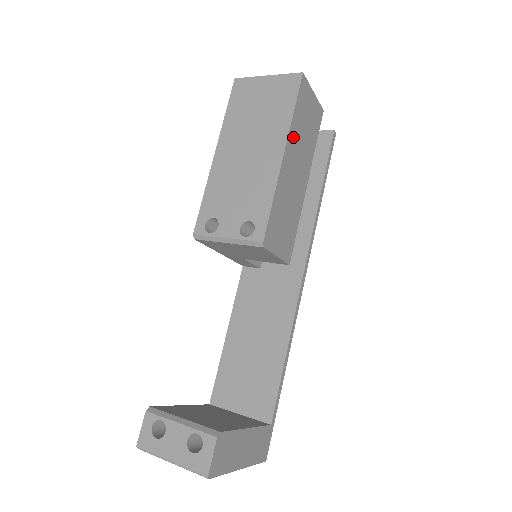
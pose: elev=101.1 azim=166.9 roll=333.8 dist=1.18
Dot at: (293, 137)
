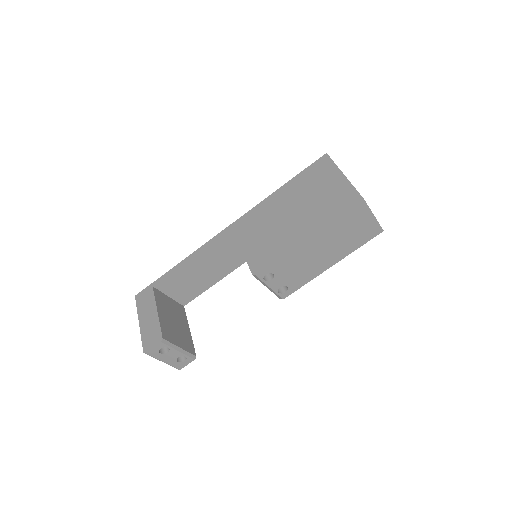
Dot at: occluded
